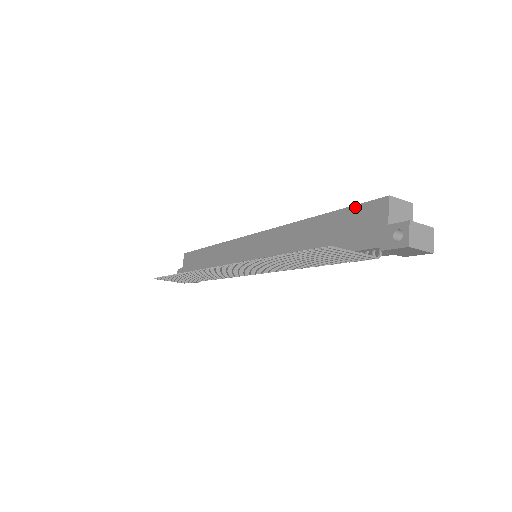
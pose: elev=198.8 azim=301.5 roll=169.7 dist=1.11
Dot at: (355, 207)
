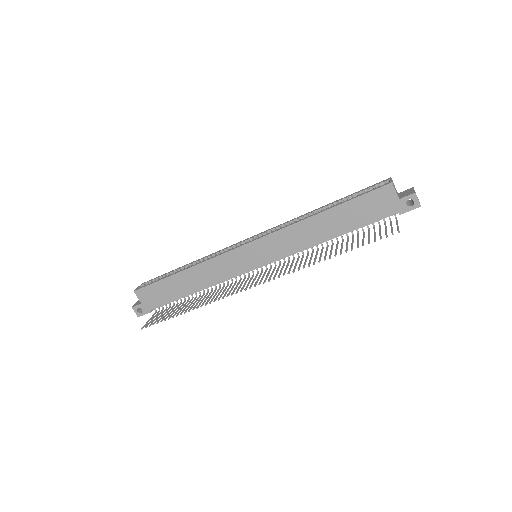
Dot at: (364, 196)
